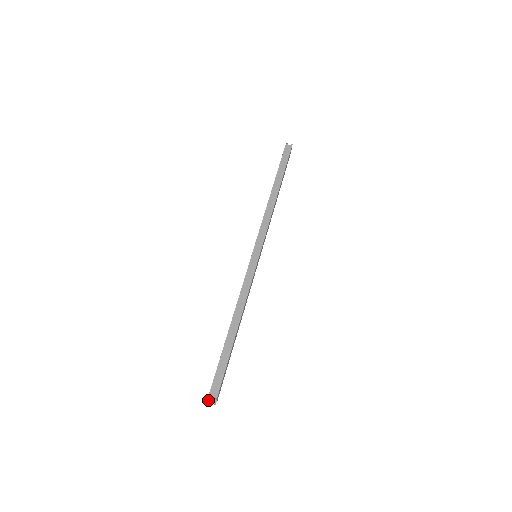
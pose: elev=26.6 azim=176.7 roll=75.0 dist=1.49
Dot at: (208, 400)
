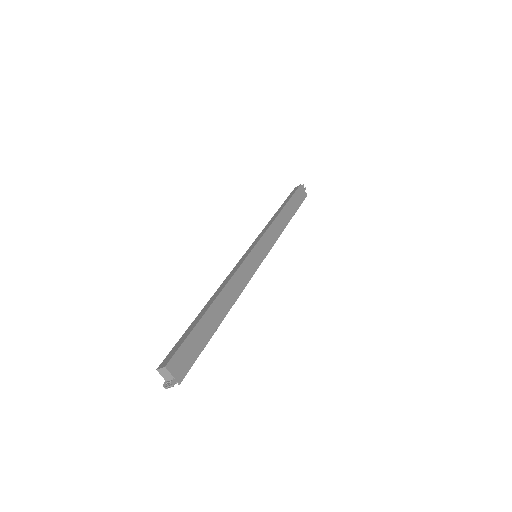
Dot at: (165, 385)
